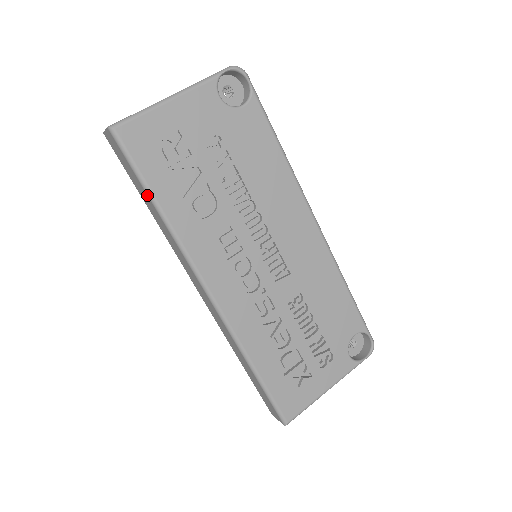
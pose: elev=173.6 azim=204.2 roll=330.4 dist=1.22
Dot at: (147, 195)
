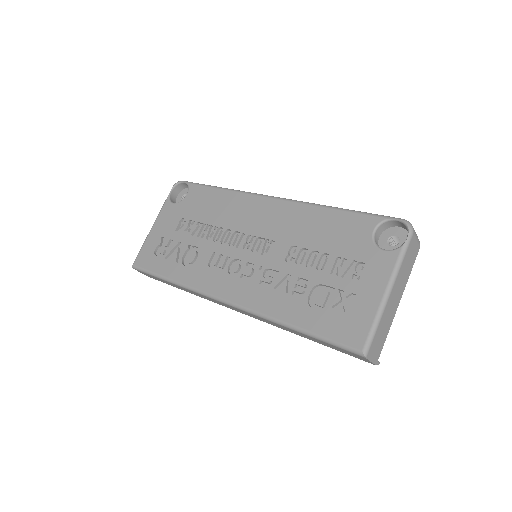
Dot at: (163, 280)
